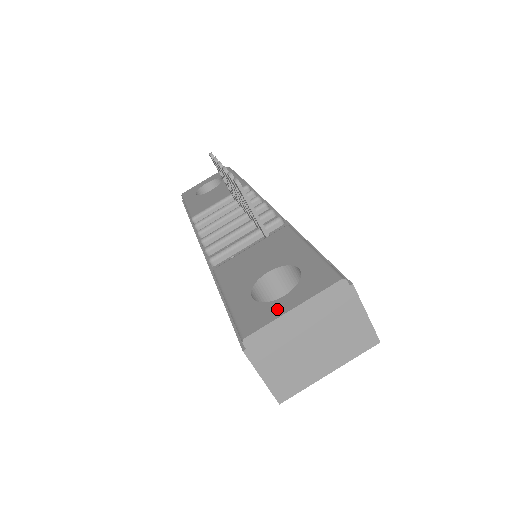
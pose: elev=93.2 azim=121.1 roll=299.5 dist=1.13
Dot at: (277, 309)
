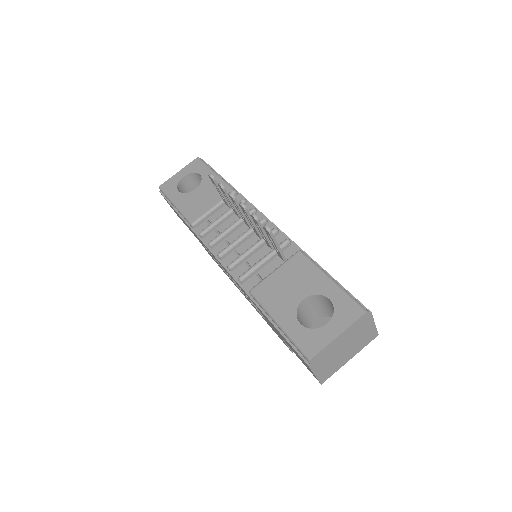
Dot at: (326, 336)
